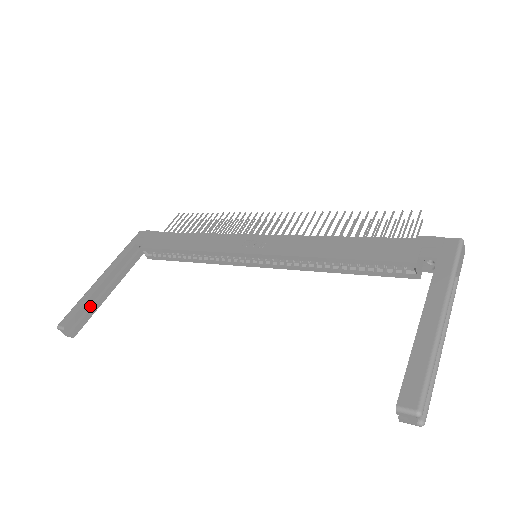
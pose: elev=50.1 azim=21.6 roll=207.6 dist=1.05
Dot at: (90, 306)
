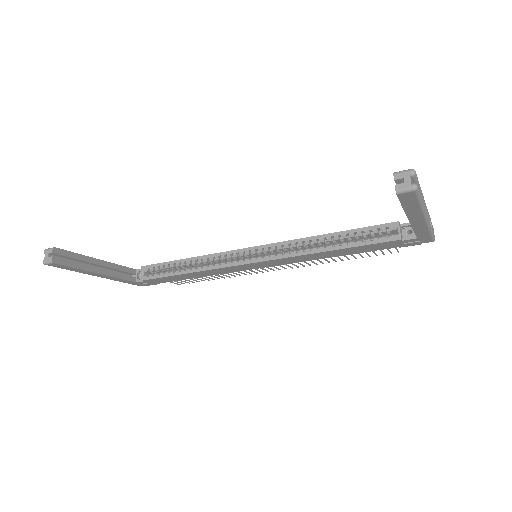
Dot at: (78, 264)
